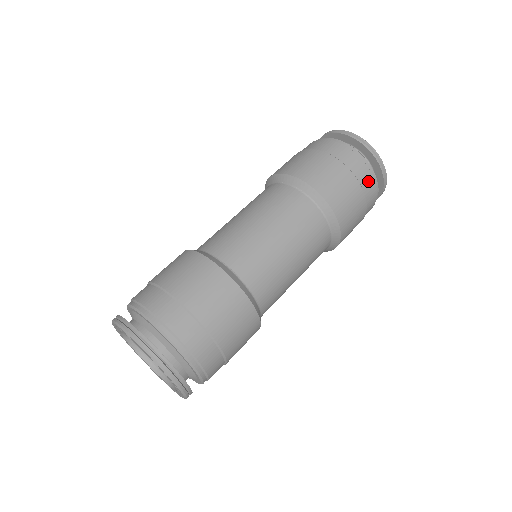
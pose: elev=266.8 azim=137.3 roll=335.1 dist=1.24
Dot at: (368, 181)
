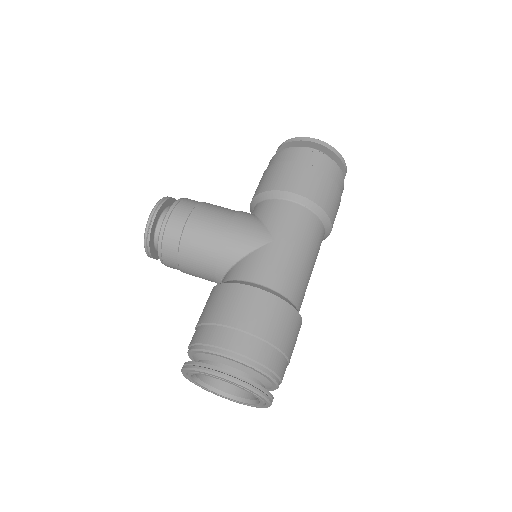
Dot at: occluded
